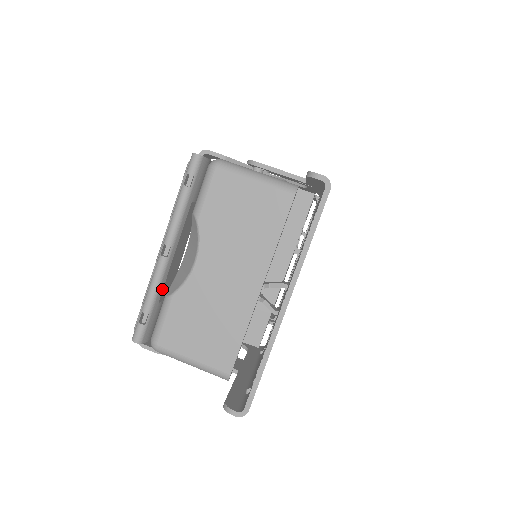
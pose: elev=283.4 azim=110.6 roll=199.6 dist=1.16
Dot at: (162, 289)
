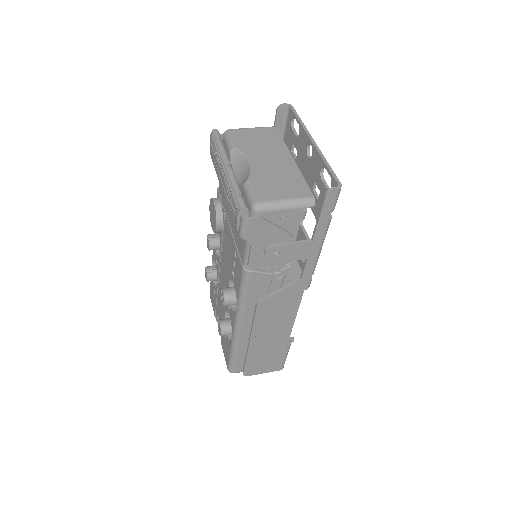
Dot at: occluded
